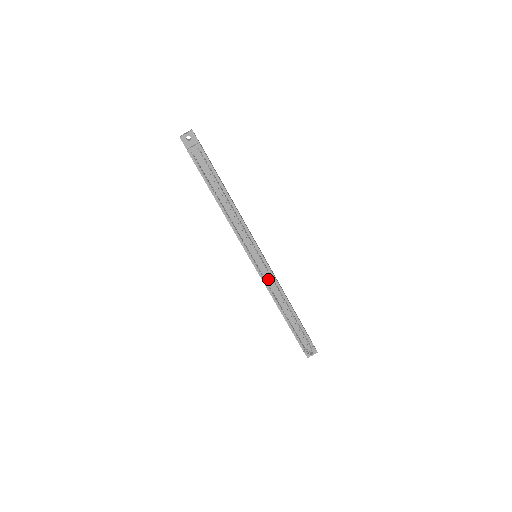
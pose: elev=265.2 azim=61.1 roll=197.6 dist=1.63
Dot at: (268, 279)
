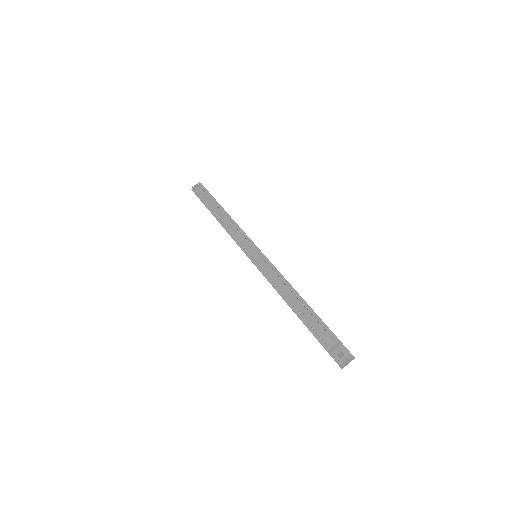
Dot at: (265, 268)
